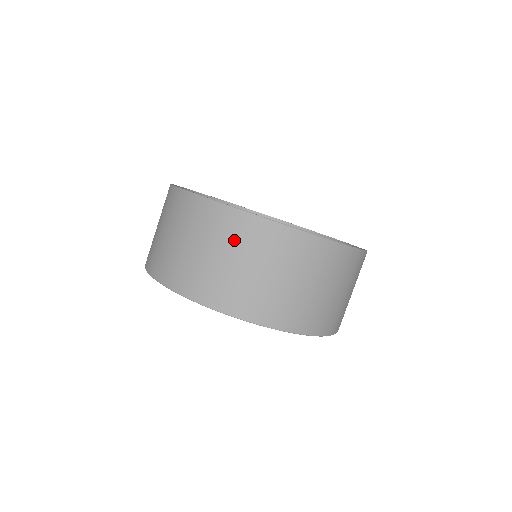
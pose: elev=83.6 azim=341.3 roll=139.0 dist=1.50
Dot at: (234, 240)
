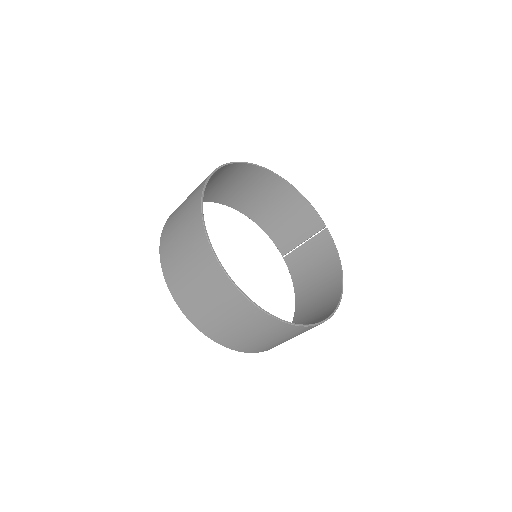
Dot at: (241, 317)
